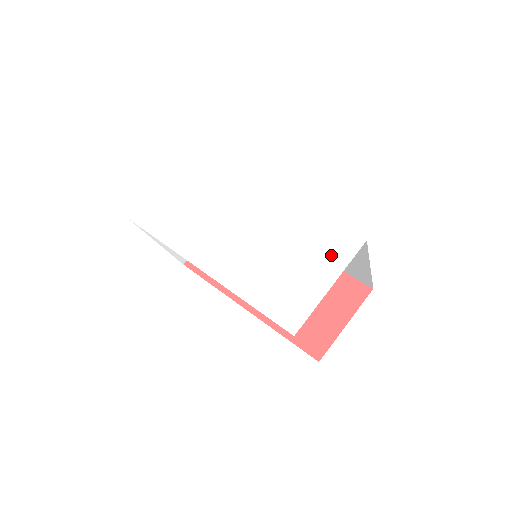
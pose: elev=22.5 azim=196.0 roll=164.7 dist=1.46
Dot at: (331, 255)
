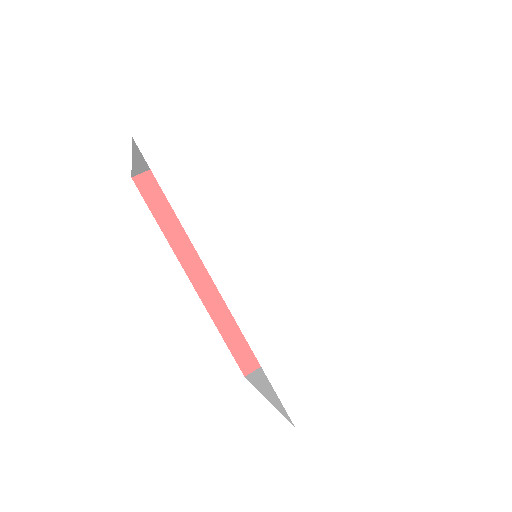
Dot at: (372, 349)
